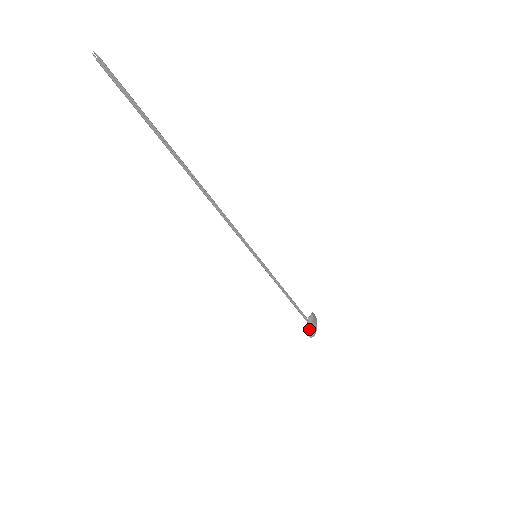
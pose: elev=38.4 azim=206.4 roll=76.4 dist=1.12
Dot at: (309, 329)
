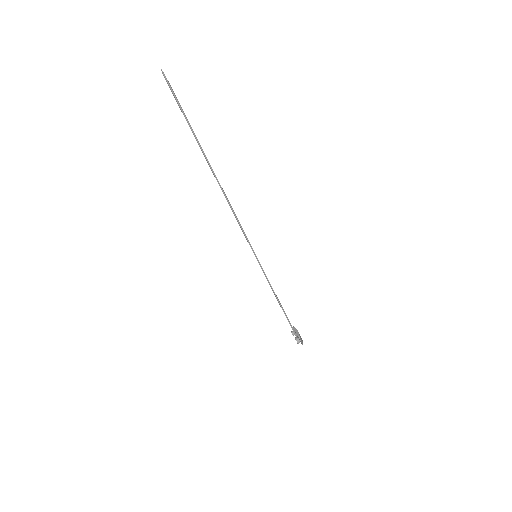
Dot at: (299, 336)
